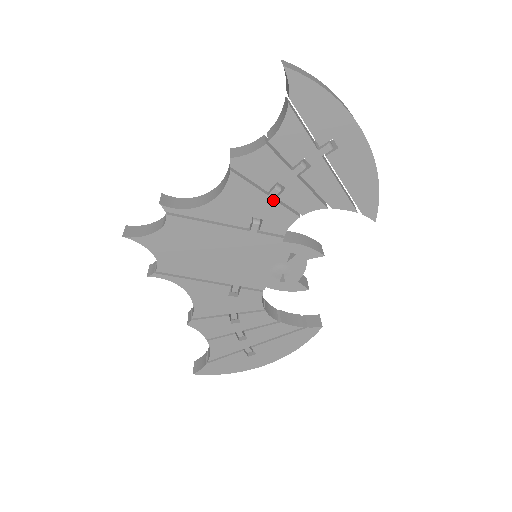
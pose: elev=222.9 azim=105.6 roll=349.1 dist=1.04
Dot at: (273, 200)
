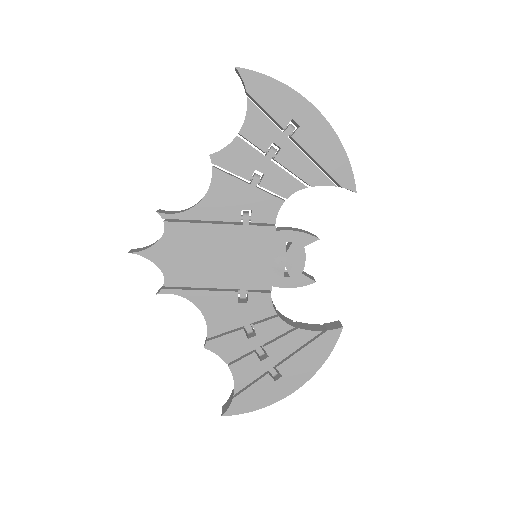
Dot at: (256, 188)
